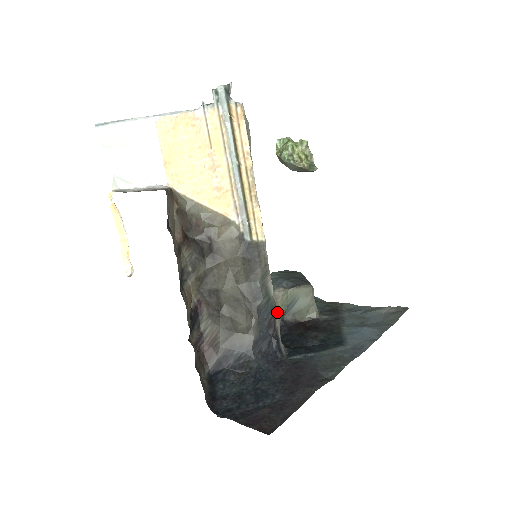
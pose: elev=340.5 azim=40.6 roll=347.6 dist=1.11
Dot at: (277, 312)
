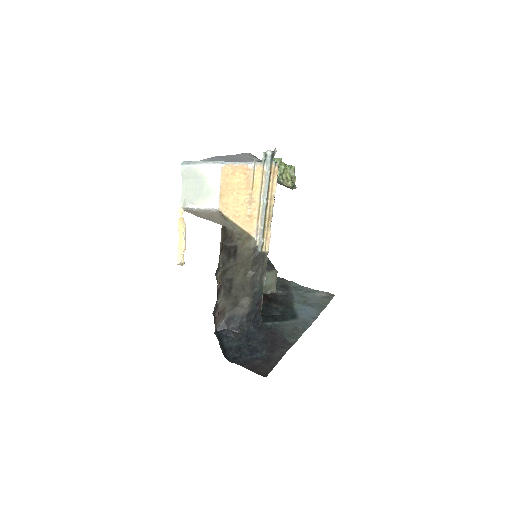
Dot at: occluded
